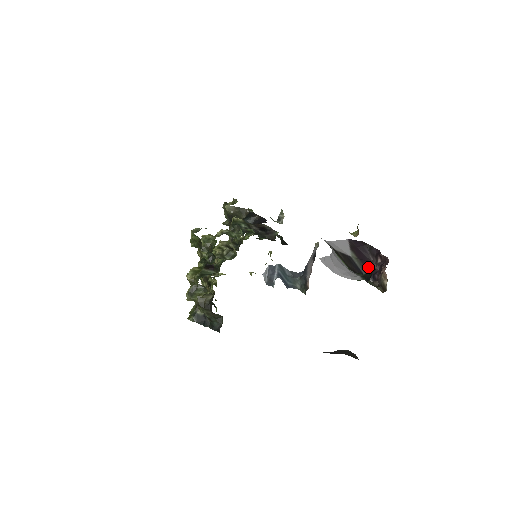
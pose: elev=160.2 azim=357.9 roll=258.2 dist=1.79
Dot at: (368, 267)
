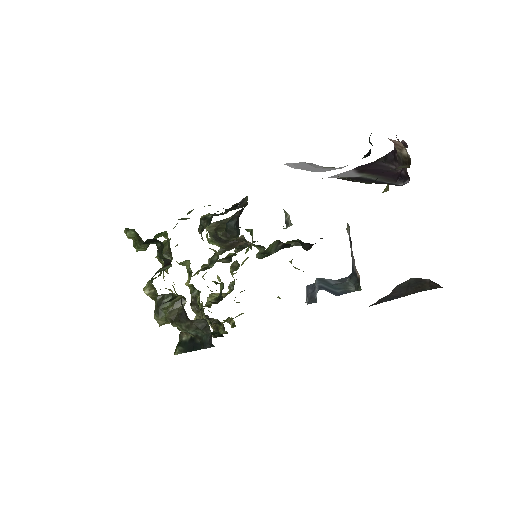
Dot at: (391, 175)
